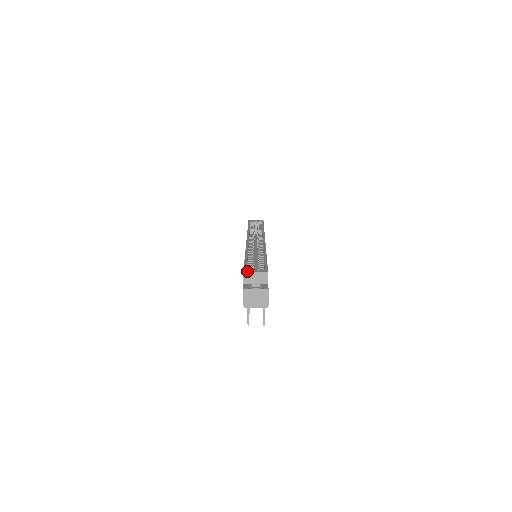
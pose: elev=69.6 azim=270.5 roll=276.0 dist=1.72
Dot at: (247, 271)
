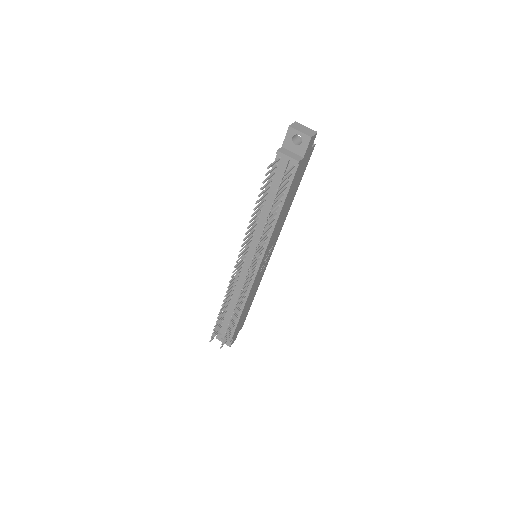
Dot at: occluded
